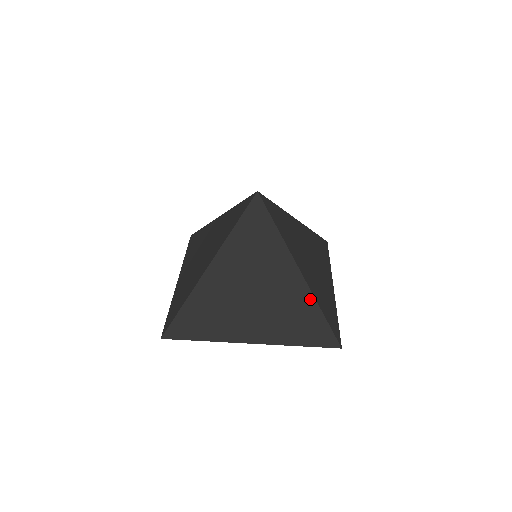
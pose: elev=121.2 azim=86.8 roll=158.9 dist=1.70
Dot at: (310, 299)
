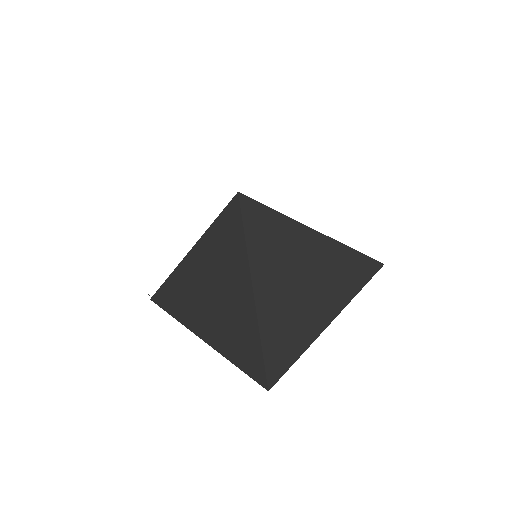
Dot at: (340, 247)
